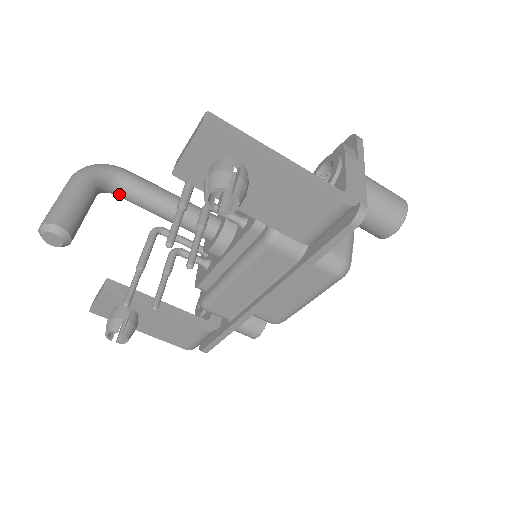
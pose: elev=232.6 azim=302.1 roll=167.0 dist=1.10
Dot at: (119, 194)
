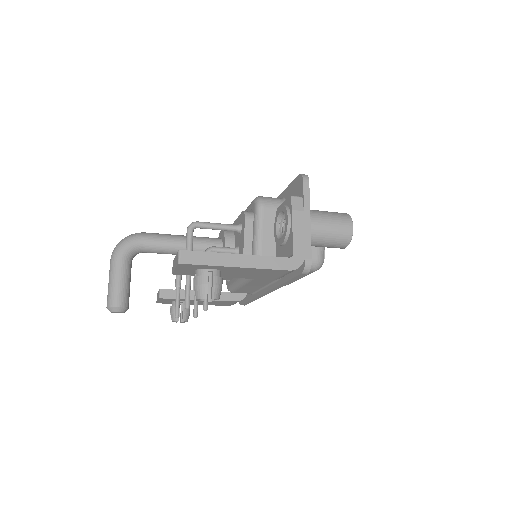
Dot at: (146, 252)
